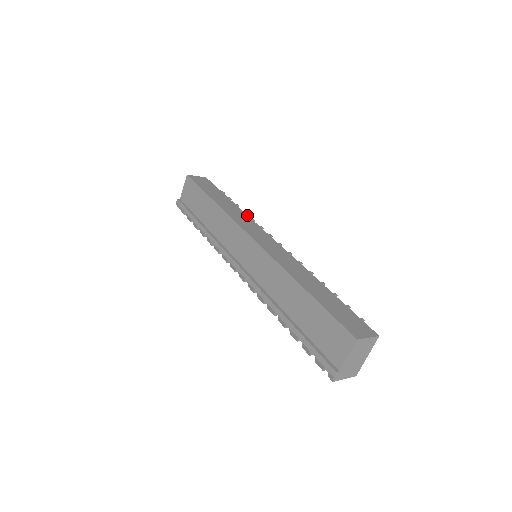
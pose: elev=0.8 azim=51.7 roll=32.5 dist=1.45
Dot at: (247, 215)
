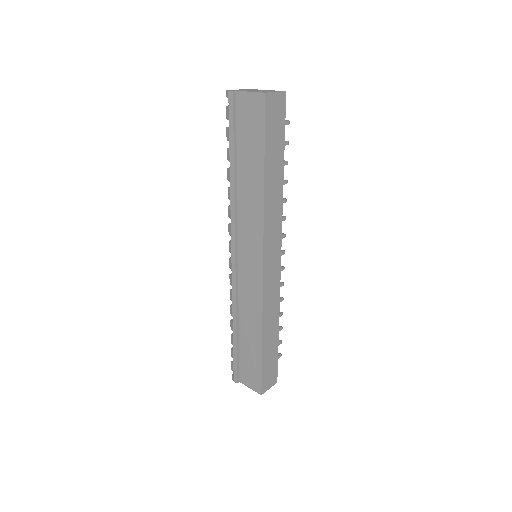
Dot at: (282, 208)
